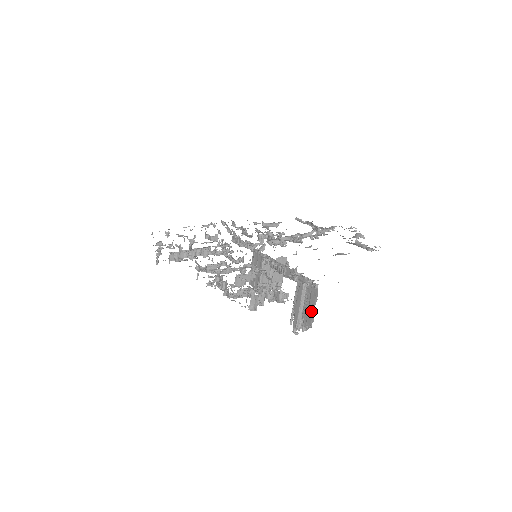
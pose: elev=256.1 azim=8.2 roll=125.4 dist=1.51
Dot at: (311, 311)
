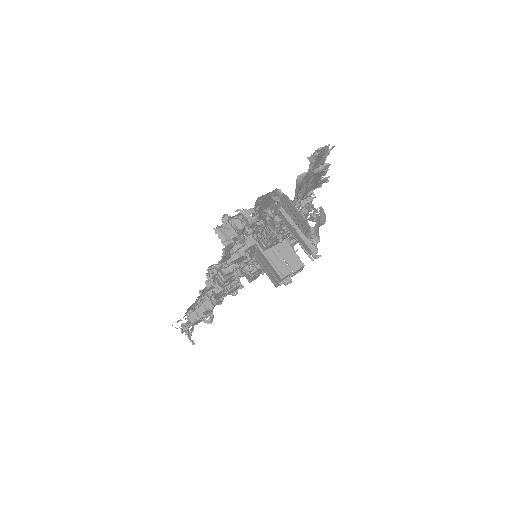
Dot at: (299, 217)
